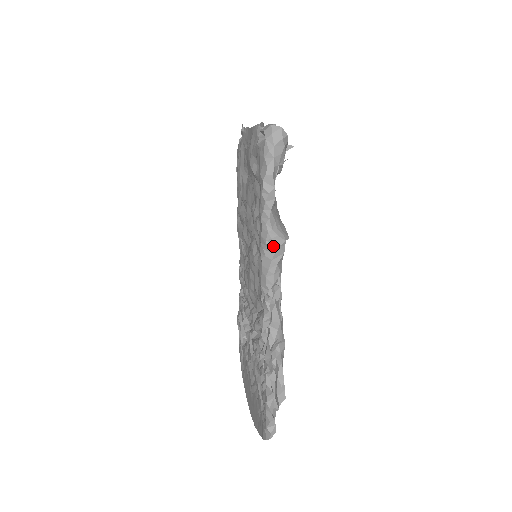
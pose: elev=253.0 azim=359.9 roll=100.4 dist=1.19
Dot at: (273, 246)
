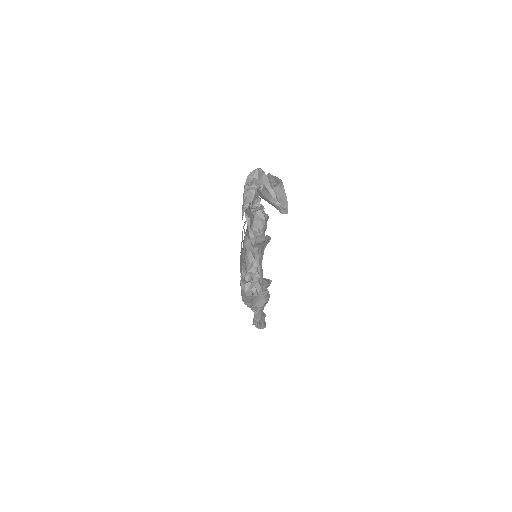
Dot at: (253, 308)
